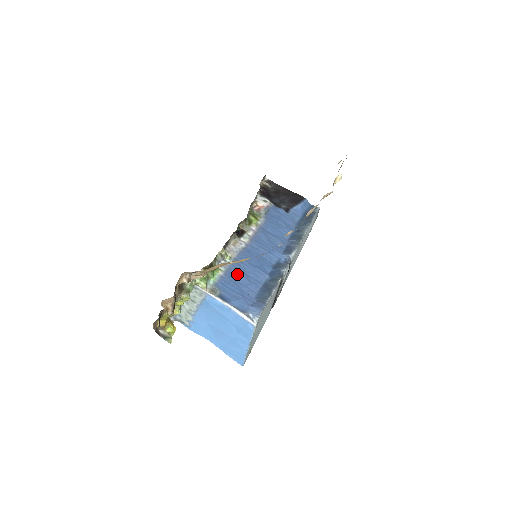
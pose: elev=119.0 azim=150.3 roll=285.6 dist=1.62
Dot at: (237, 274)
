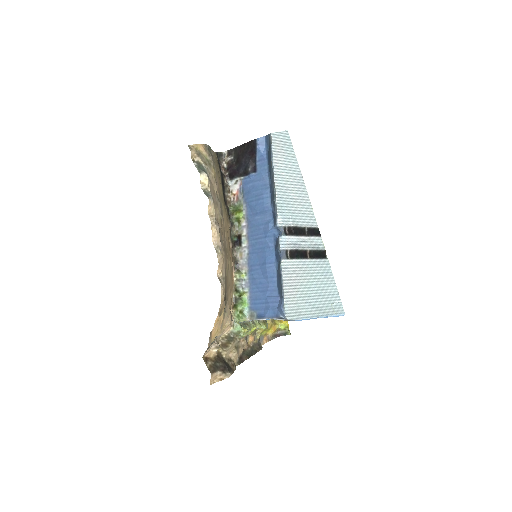
Dot at: (257, 285)
